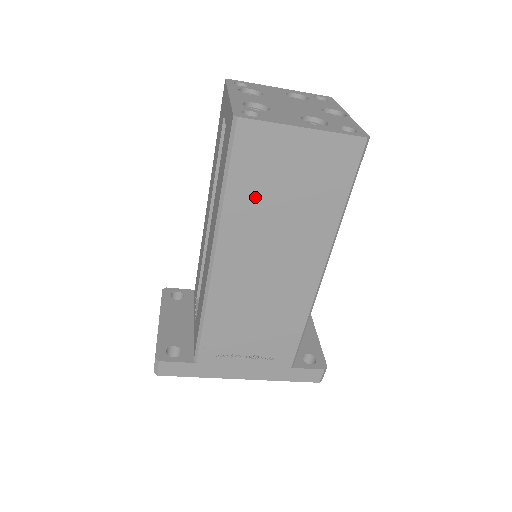
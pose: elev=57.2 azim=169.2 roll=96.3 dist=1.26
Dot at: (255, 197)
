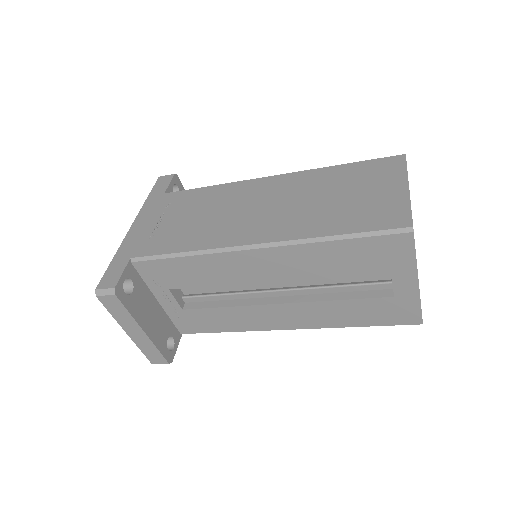
Dot at: occluded
